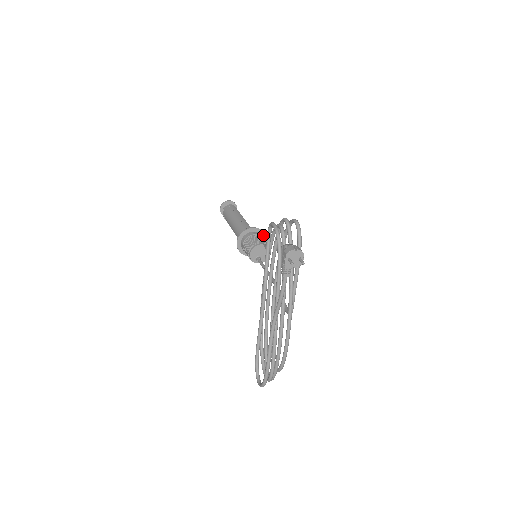
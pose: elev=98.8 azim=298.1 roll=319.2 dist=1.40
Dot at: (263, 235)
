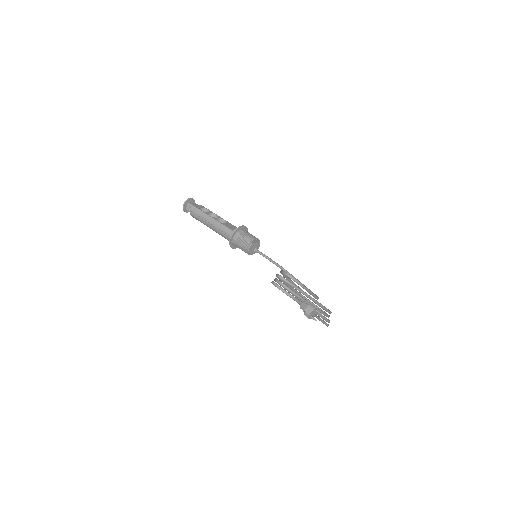
Dot at: (242, 228)
